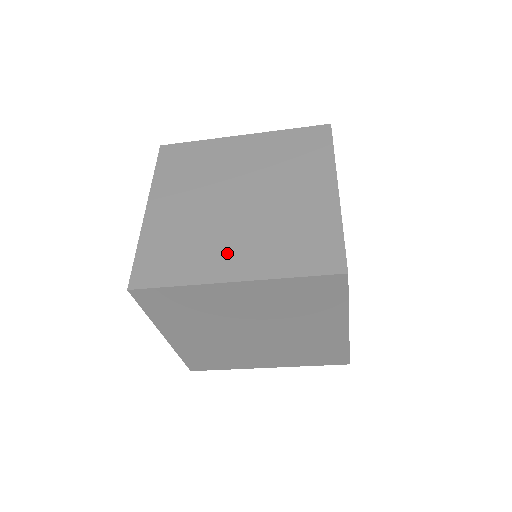
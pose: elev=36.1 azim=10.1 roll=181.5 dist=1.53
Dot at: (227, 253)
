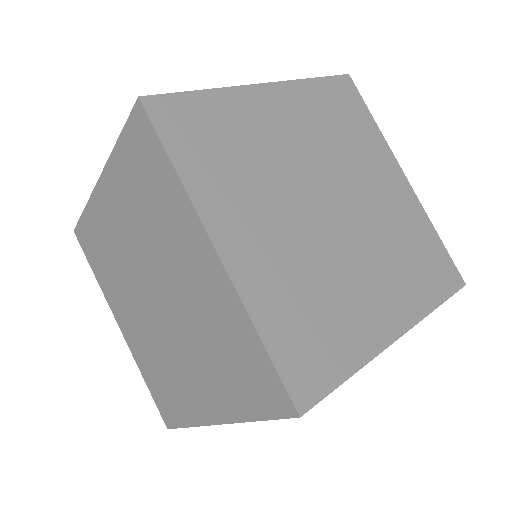
Dot at: (253, 223)
